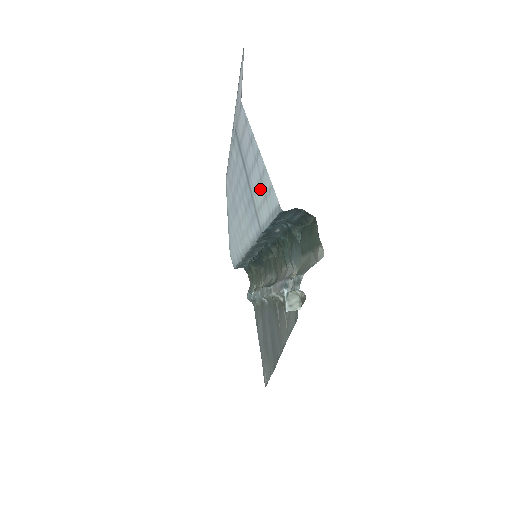
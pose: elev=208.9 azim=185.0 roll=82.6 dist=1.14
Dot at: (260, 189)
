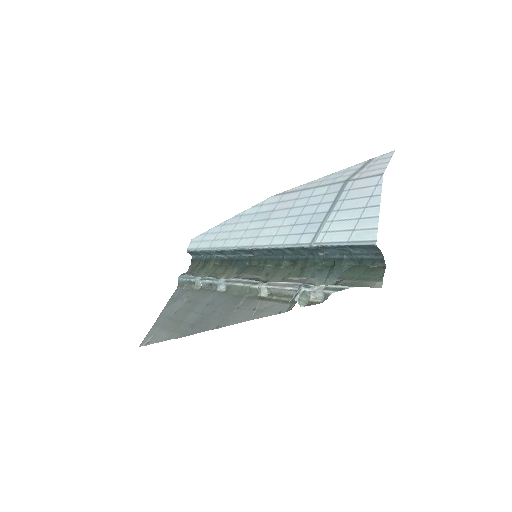
Dot at: (349, 223)
